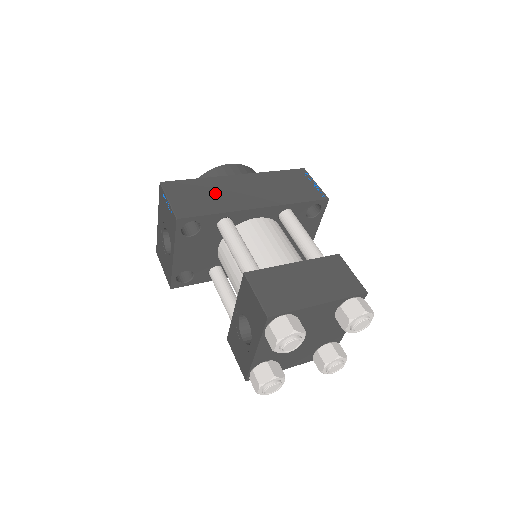
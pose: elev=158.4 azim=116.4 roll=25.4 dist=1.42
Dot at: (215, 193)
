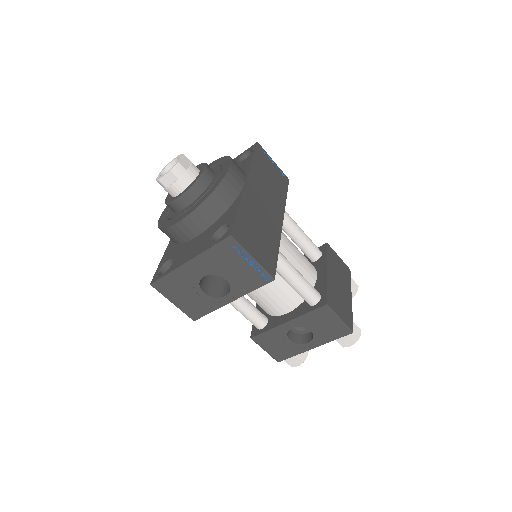
Dot at: (259, 222)
